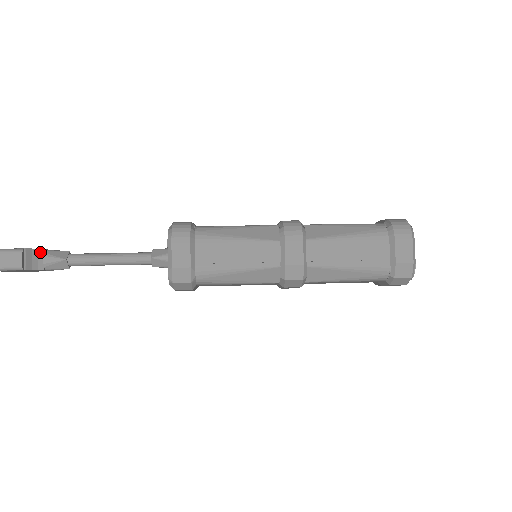
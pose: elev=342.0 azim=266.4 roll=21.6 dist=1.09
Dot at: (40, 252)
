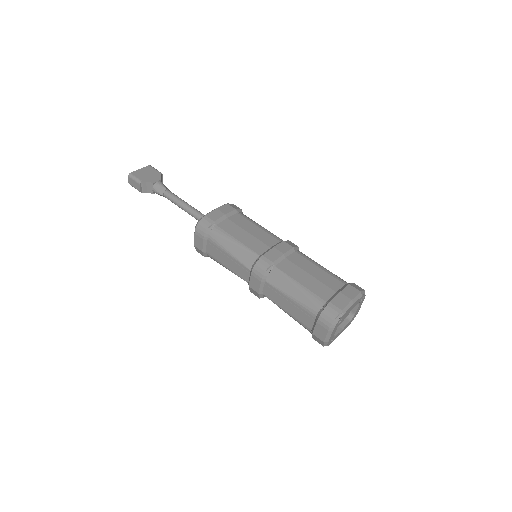
Dot at: (151, 184)
